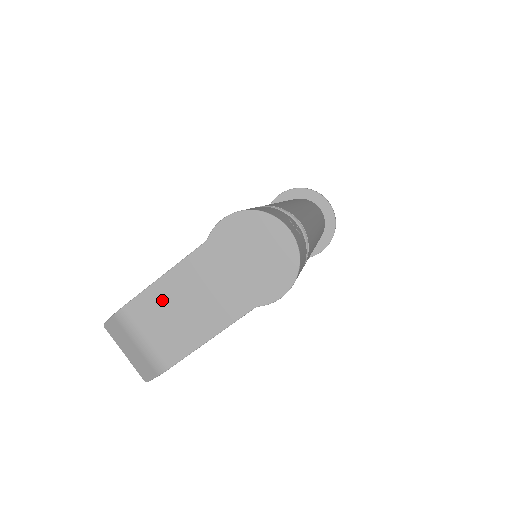
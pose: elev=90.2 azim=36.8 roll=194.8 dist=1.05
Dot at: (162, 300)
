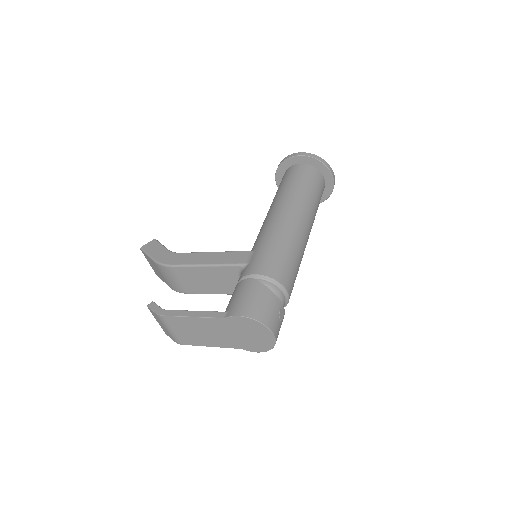
Dot at: (188, 324)
